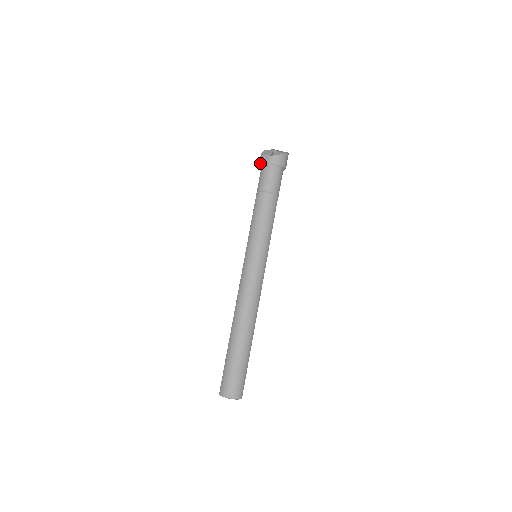
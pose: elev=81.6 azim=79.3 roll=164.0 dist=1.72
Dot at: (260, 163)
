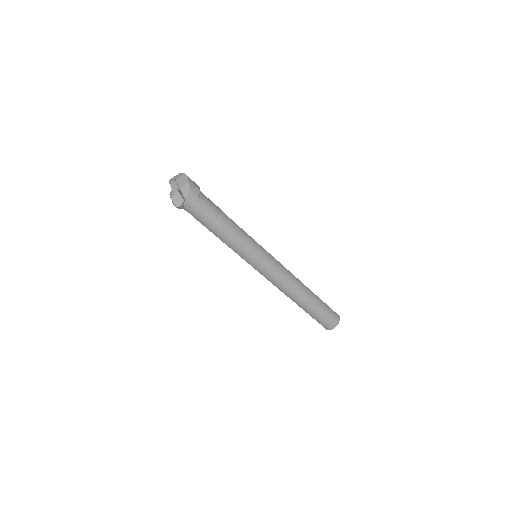
Dot at: occluded
